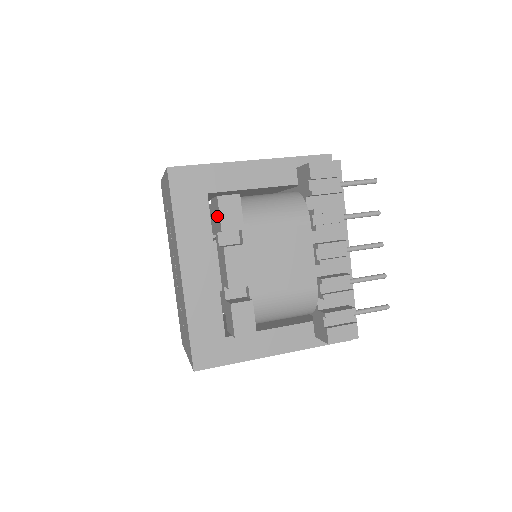
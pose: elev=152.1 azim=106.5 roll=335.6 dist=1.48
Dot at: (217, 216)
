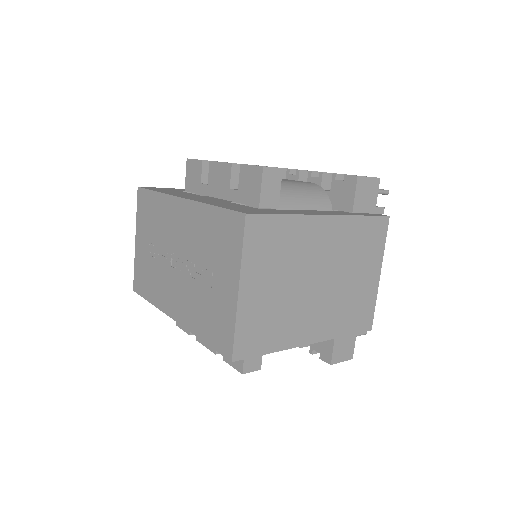
Dot at: (194, 170)
